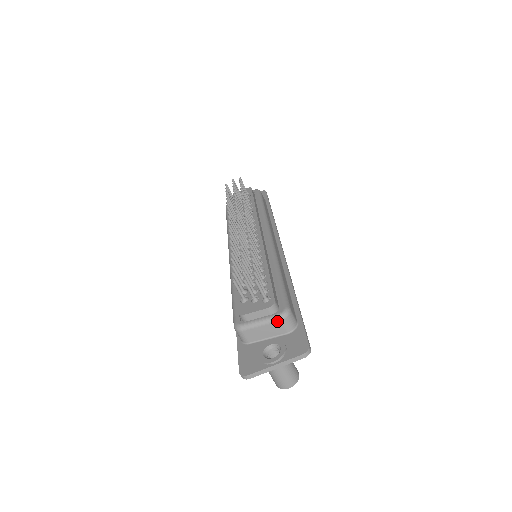
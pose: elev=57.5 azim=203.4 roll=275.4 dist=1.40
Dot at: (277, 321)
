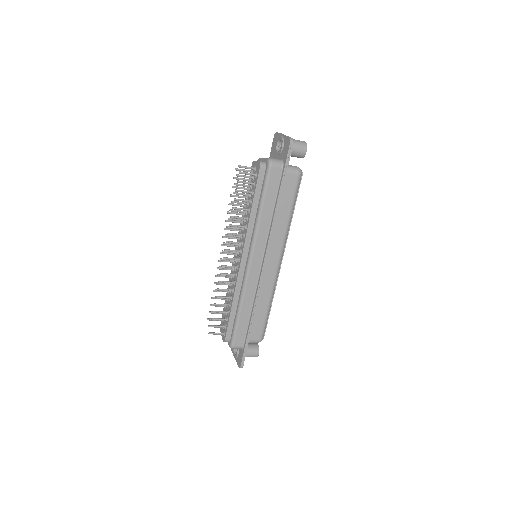
Dot at: occluded
